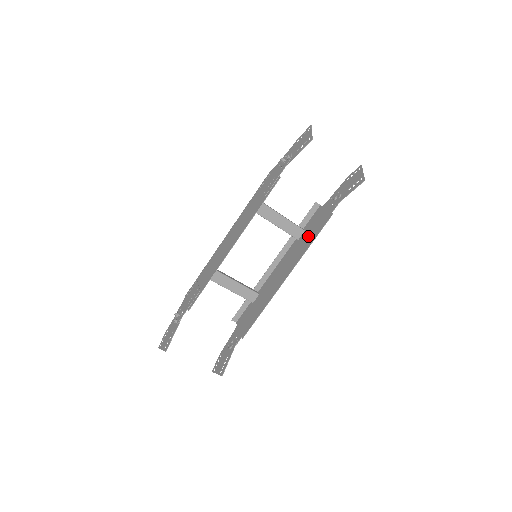
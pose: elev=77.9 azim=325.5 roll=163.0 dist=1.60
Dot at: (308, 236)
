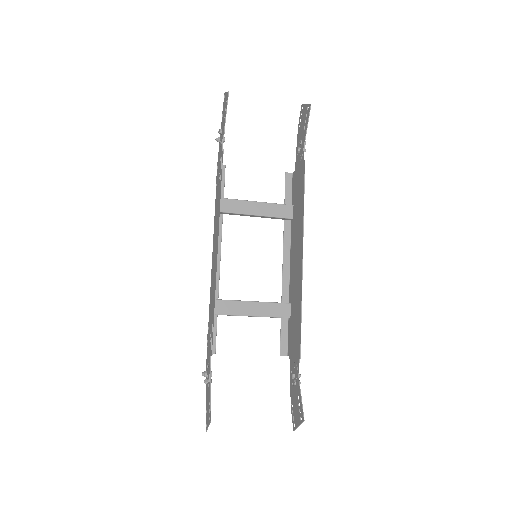
Dot at: (298, 203)
